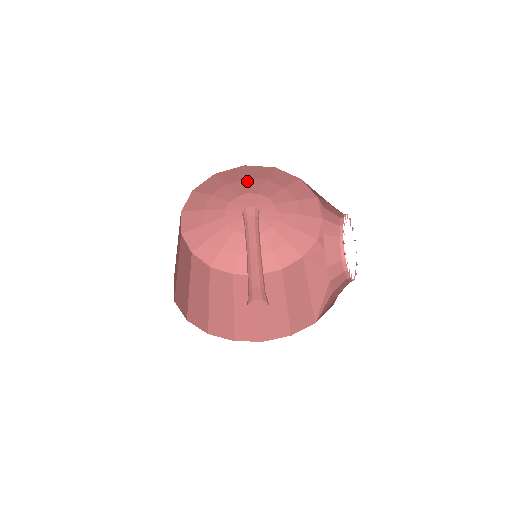
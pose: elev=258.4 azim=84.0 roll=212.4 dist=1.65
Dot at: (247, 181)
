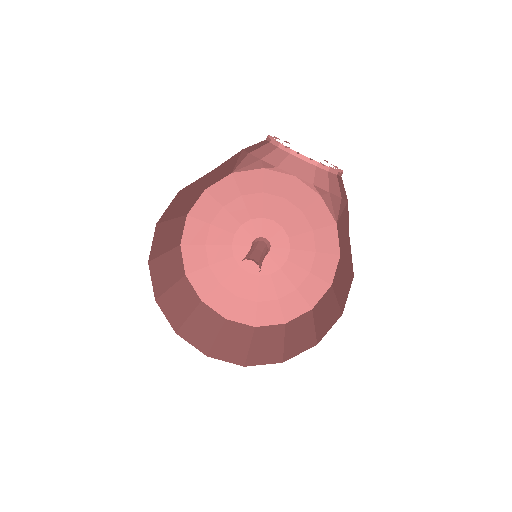
Dot at: (215, 225)
